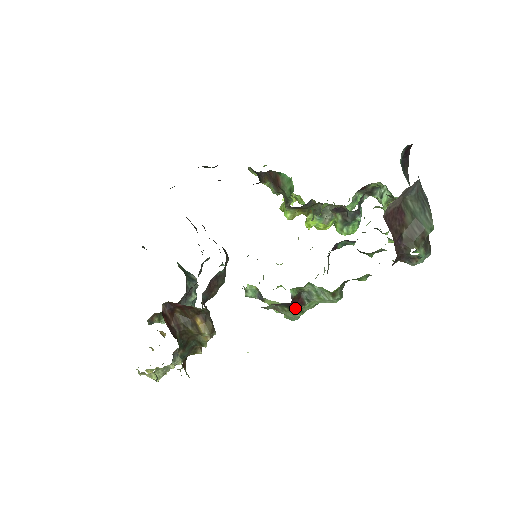
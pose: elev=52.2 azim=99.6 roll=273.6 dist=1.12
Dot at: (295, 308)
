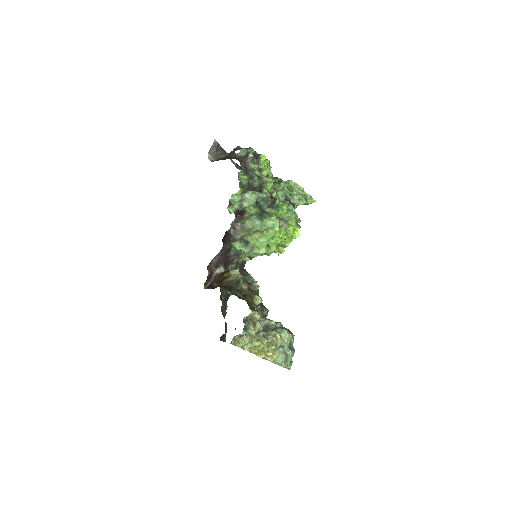
Dot at: (244, 216)
